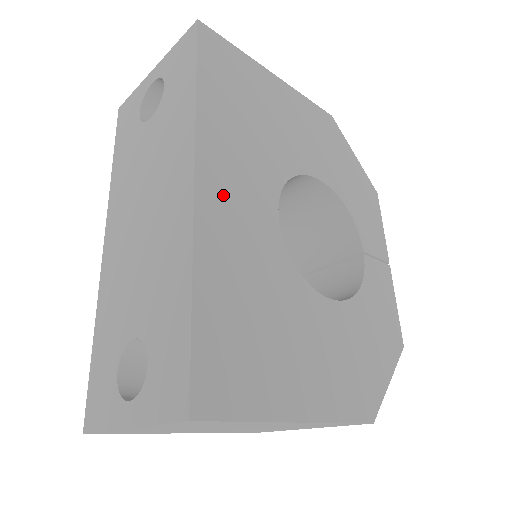
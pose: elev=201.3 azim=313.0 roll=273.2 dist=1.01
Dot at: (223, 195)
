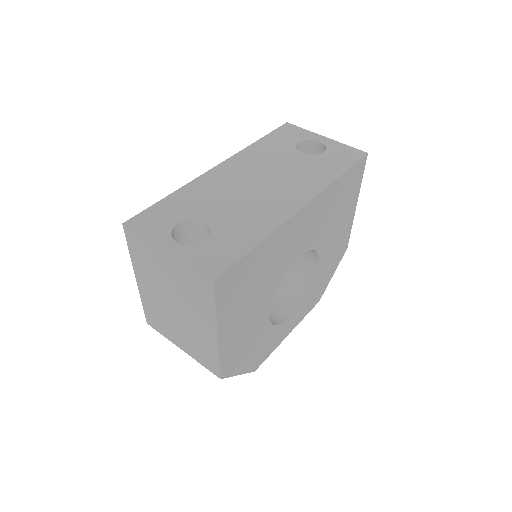
Dot at: (301, 224)
